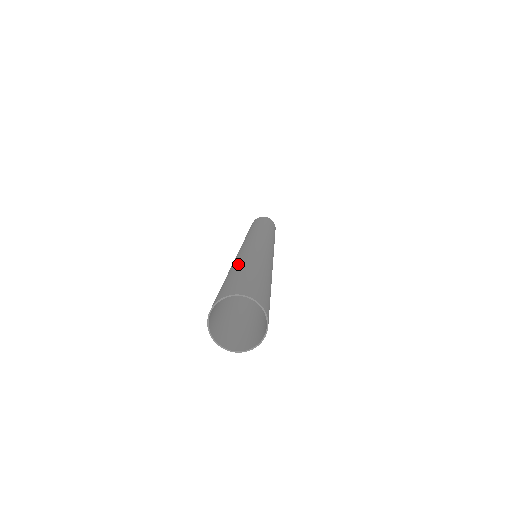
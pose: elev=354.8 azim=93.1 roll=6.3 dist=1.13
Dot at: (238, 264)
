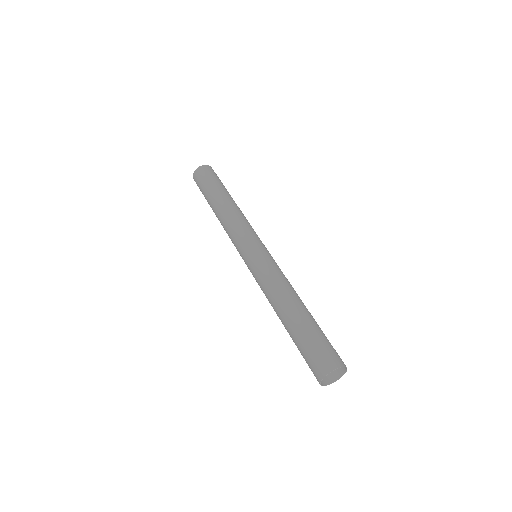
Dot at: (291, 313)
